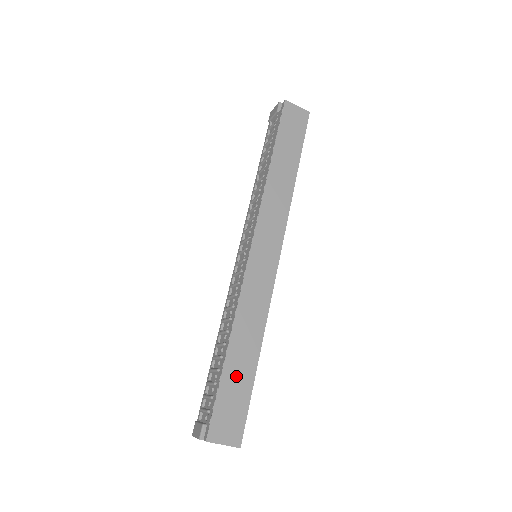
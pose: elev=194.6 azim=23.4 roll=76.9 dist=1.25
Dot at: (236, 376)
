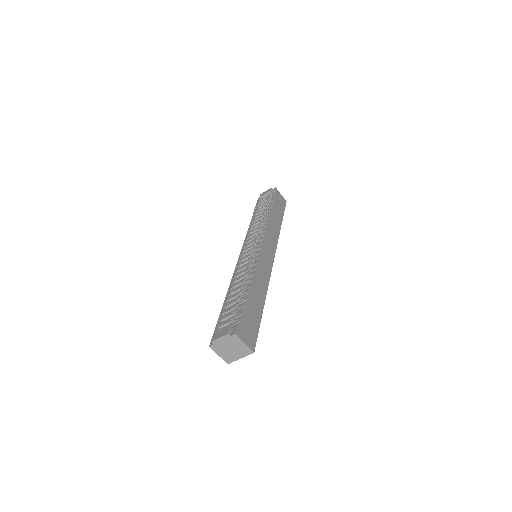
Dot at: (252, 307)
